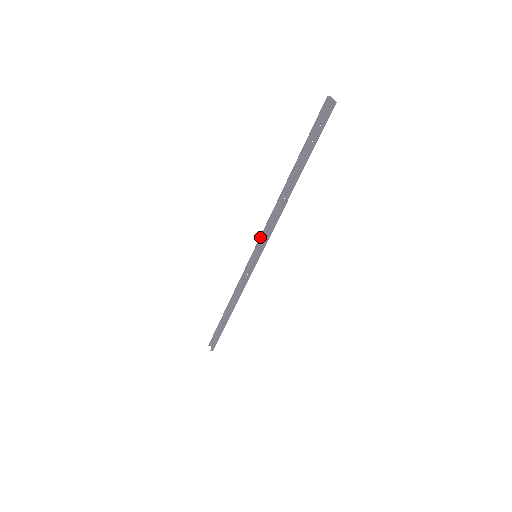
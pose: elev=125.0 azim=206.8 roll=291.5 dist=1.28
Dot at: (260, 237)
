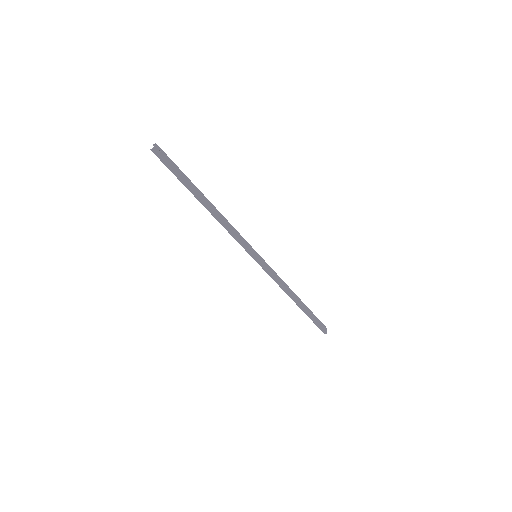
Dot at: (243, 241)
